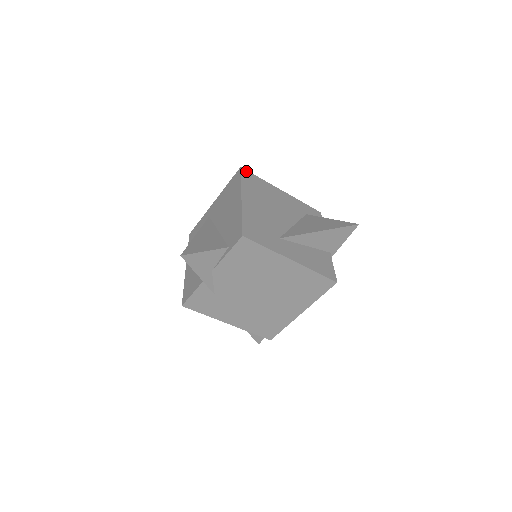
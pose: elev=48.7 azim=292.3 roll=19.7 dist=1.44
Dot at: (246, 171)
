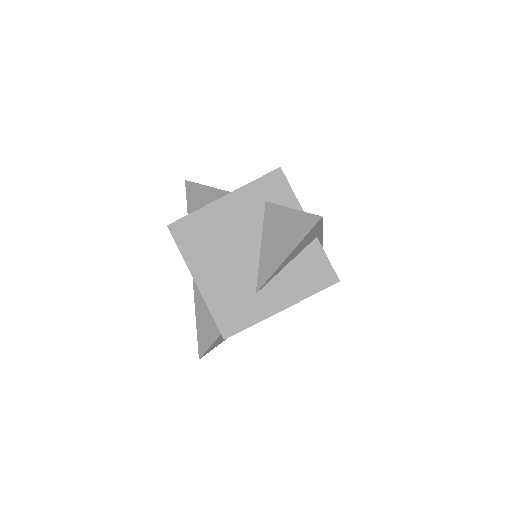
Dot at: (175, 224)
